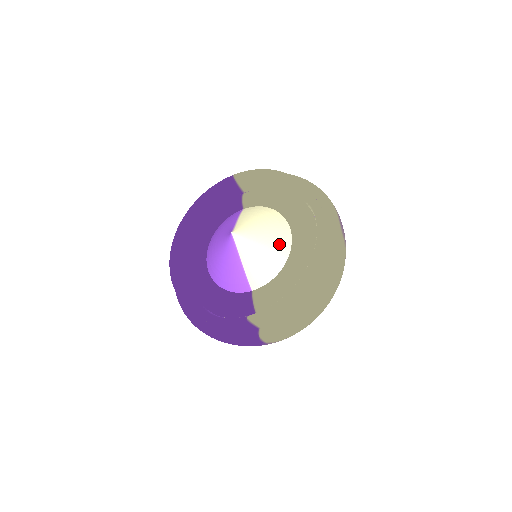
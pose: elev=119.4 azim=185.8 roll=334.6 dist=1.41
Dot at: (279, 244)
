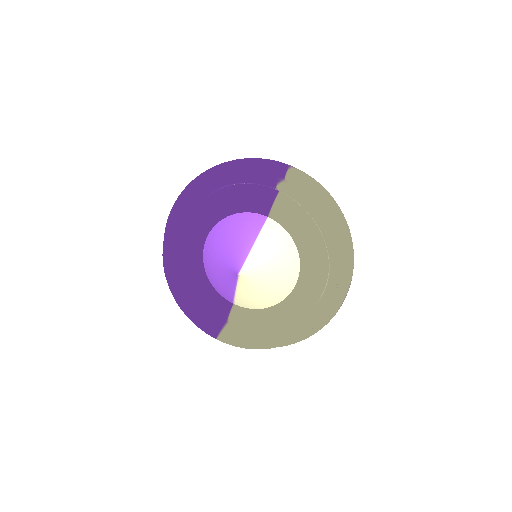
Dot at: (278, 293)
